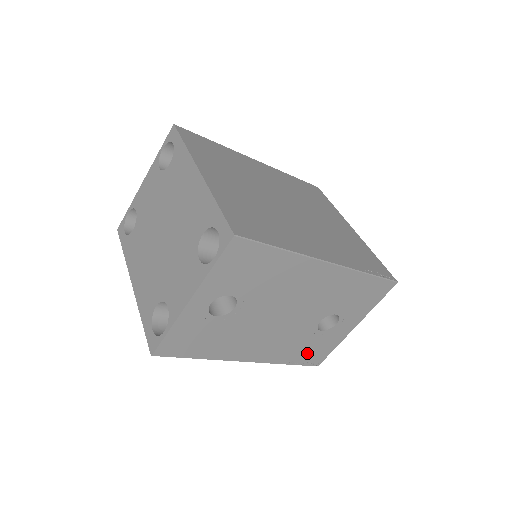
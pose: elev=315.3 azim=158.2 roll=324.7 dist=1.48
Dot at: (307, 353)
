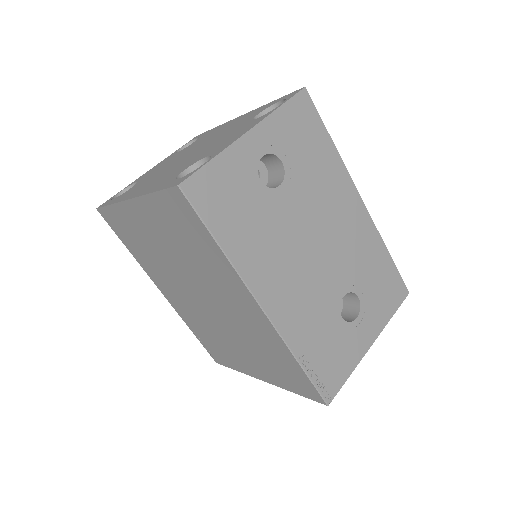
Dot at: (323, 357)
